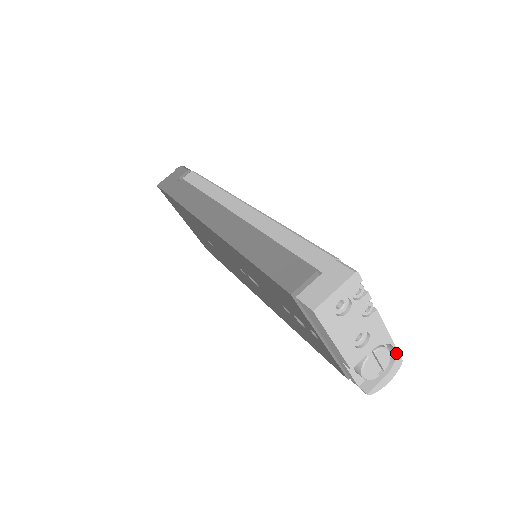
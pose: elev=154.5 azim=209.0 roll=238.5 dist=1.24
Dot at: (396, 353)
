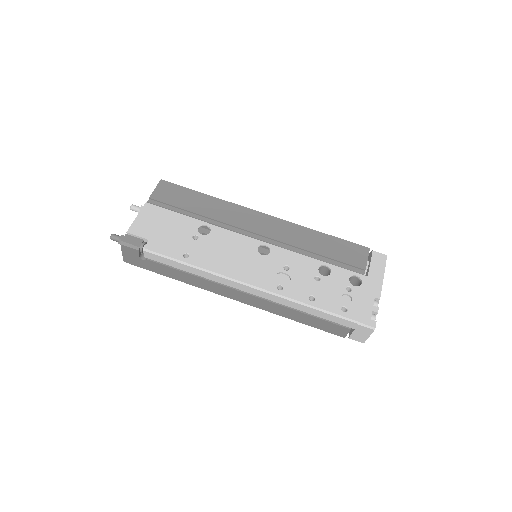
Dot at: (385, 265)
